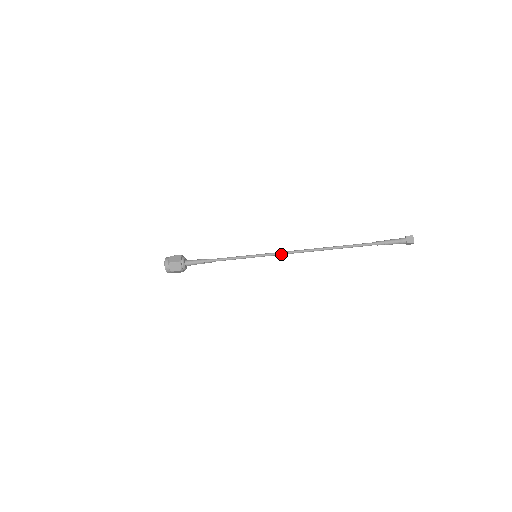
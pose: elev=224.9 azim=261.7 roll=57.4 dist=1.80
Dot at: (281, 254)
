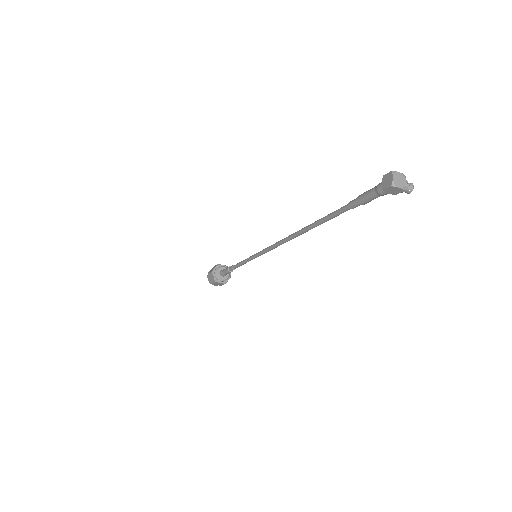
Dot at: (269, 249)
